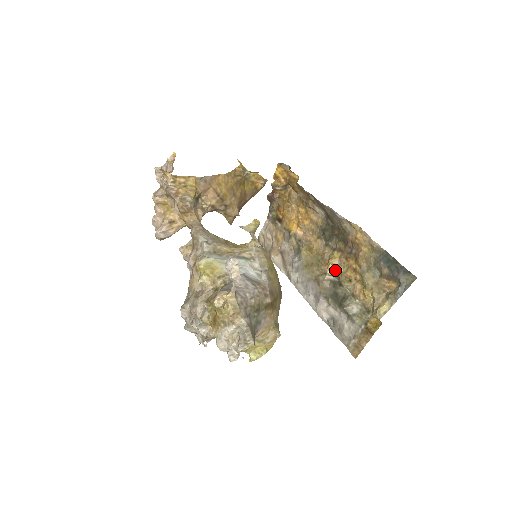
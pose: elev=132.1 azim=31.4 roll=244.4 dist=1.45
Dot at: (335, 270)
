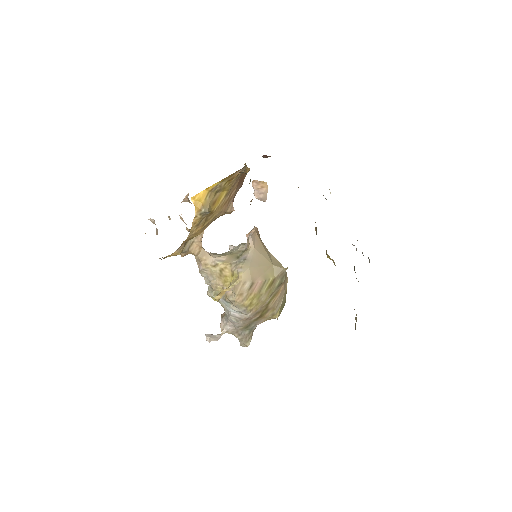
Dot at: (333, 262)
